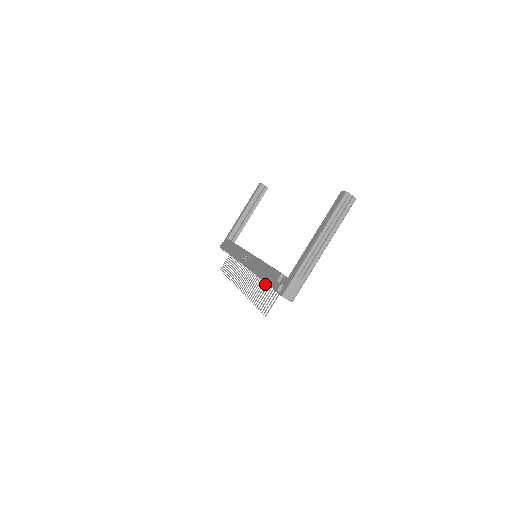
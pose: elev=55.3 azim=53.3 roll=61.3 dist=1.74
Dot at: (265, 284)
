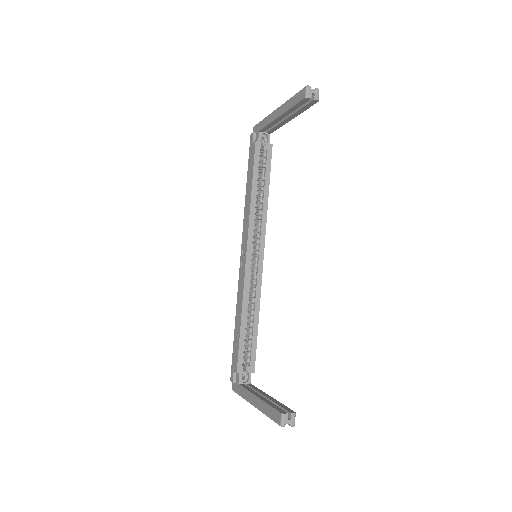
Dot at: occluded
